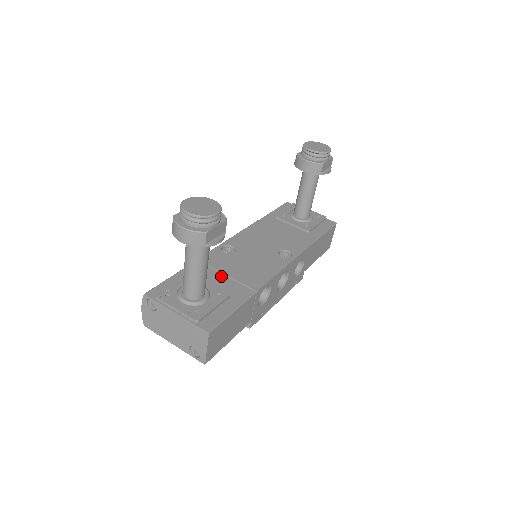
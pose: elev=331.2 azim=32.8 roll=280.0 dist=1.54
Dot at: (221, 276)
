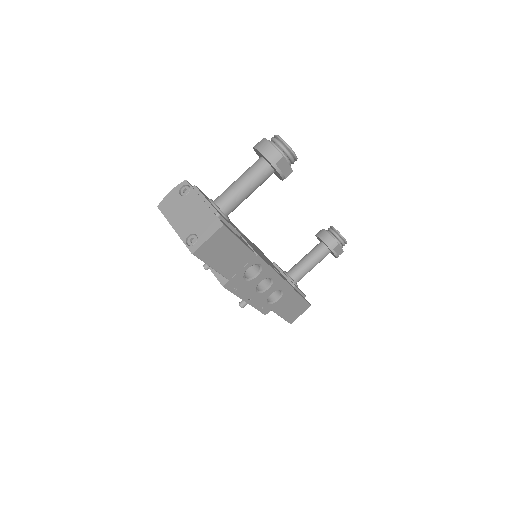
Dot at: occluded
